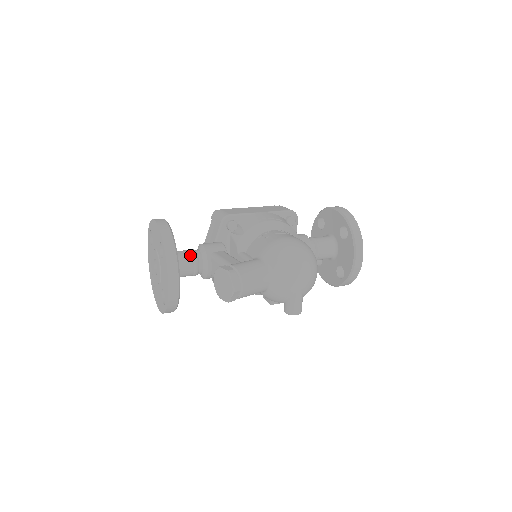
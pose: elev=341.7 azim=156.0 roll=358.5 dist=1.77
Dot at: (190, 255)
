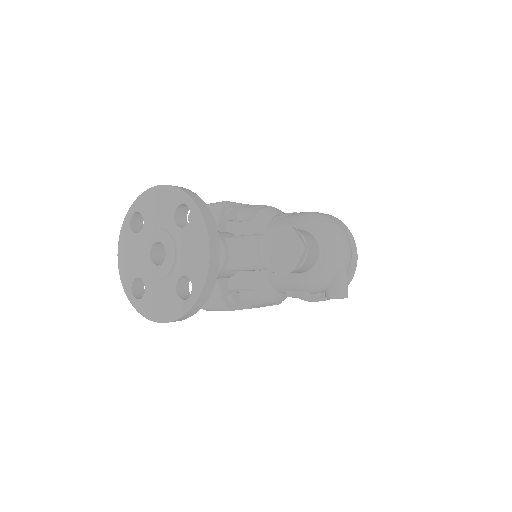
Dot at: occluded
